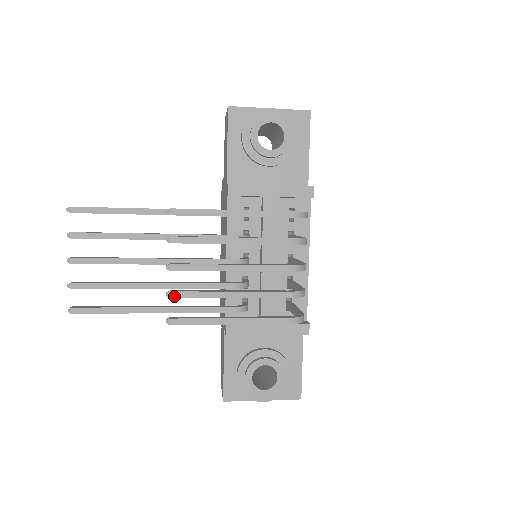
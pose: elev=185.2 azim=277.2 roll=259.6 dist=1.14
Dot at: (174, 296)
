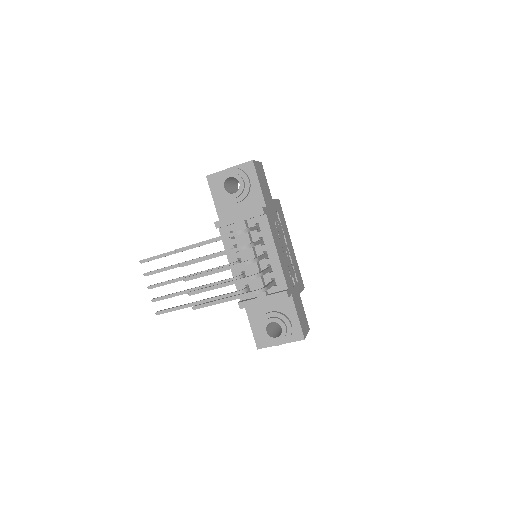
Dot at: (191, 294)
